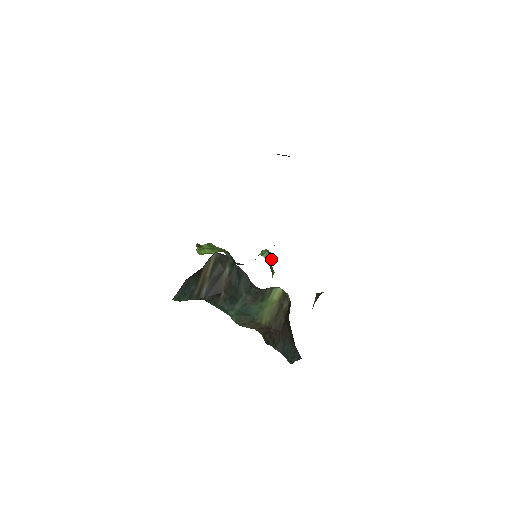
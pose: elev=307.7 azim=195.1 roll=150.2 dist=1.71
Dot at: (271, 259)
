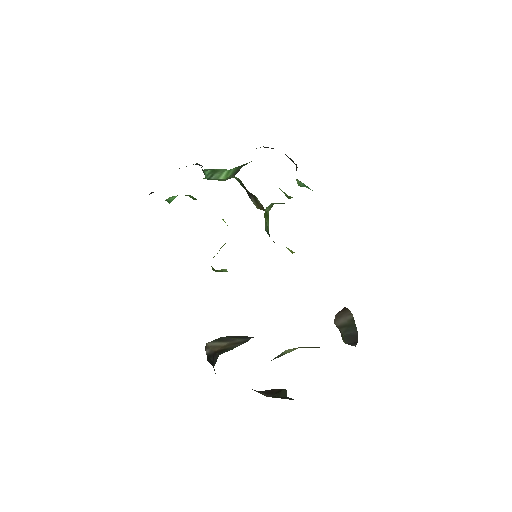
Dot at: occluded
